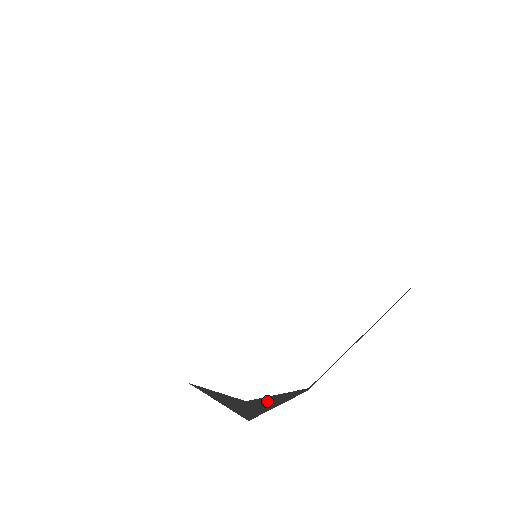
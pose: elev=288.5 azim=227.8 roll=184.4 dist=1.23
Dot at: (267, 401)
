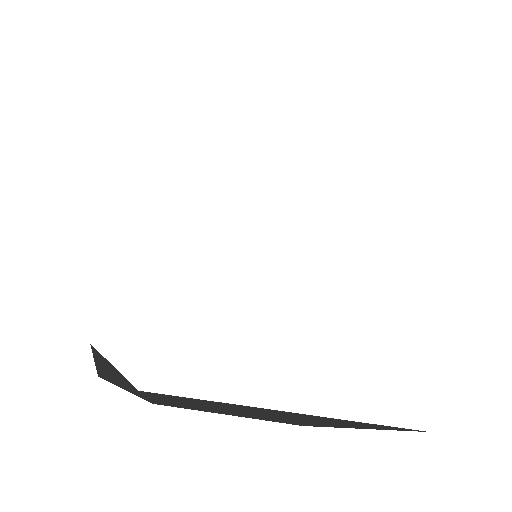
Dot at: (112, 369)
